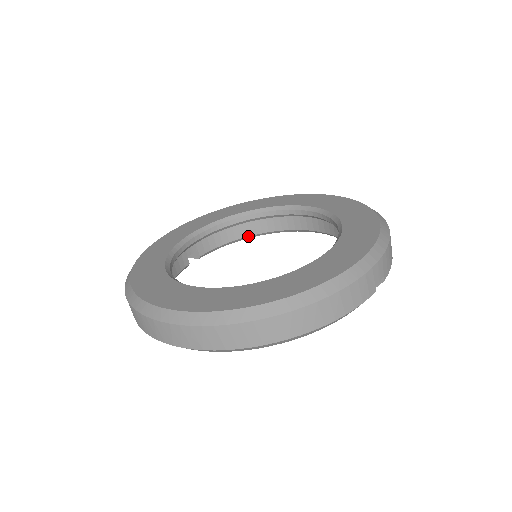
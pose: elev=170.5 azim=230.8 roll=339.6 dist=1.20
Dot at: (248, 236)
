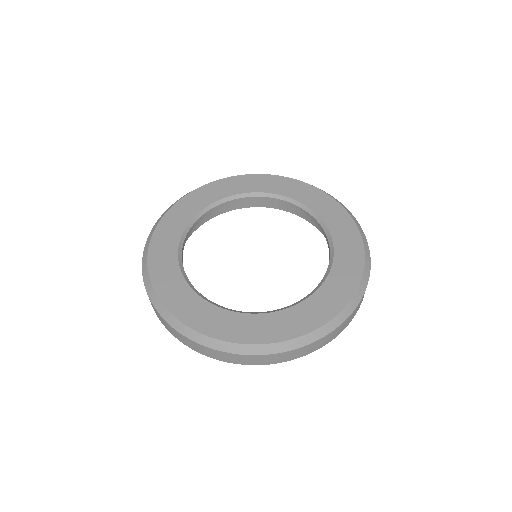
Dot at: (222, 213)
